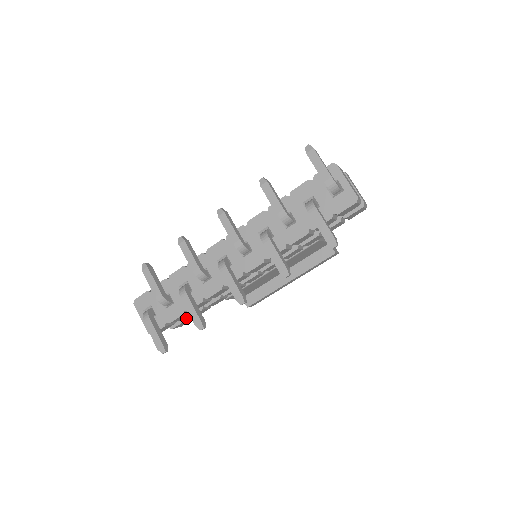
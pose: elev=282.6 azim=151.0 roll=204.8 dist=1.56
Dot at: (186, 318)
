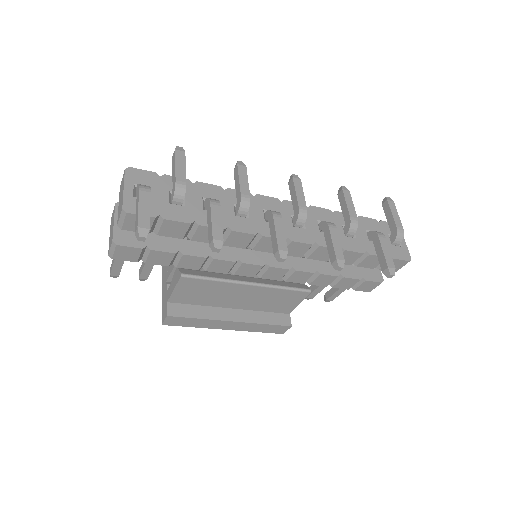
Dot at: (145, 248)
